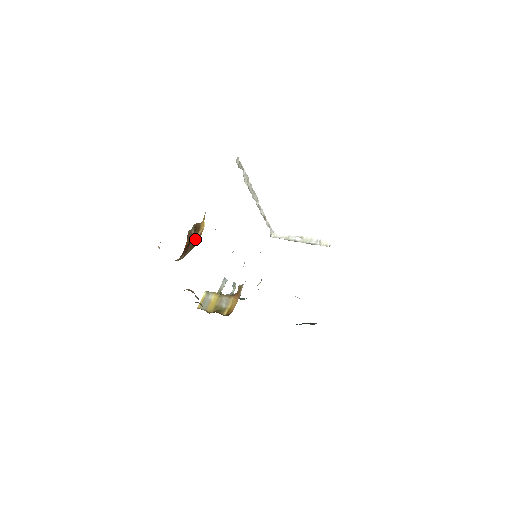
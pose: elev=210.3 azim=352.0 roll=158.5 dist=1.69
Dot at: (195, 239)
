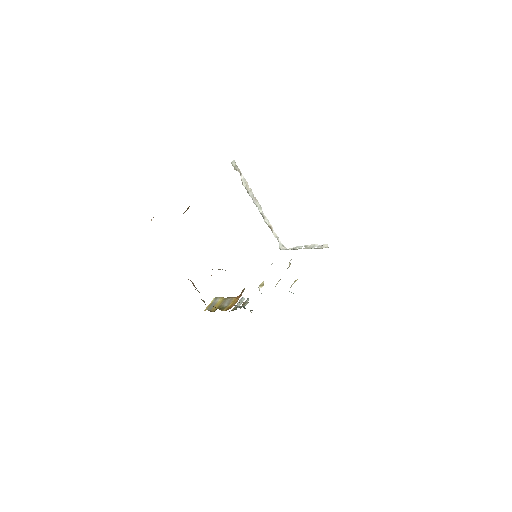
Dot at: occluded
